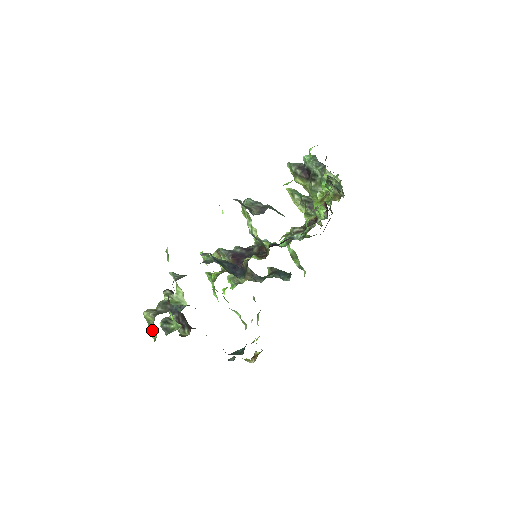
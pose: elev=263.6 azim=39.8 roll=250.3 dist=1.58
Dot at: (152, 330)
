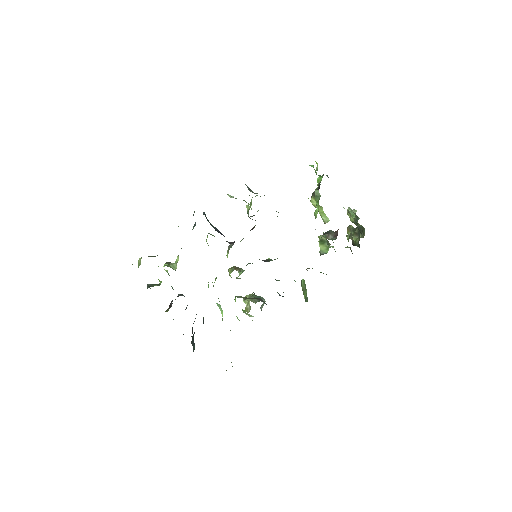
Dot at: occluded
